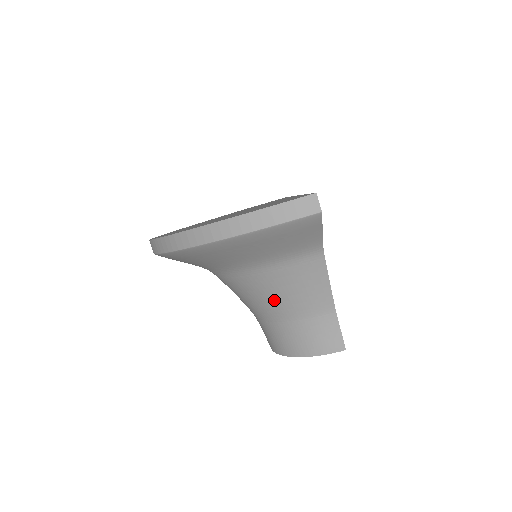
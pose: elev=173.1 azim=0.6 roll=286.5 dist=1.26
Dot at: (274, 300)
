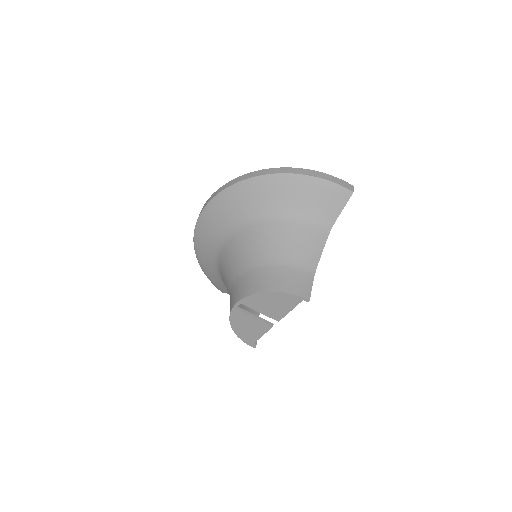
Dot at: (282, 247)
